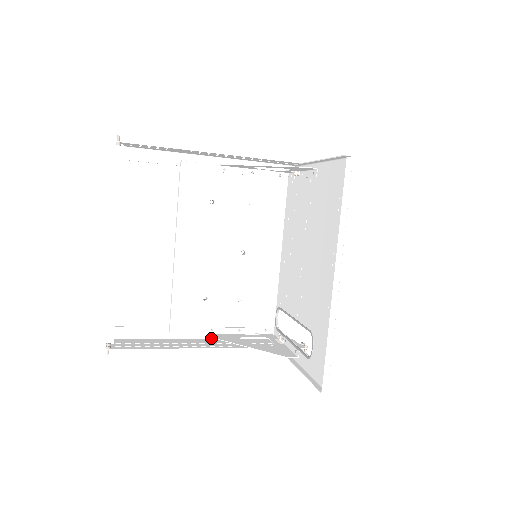
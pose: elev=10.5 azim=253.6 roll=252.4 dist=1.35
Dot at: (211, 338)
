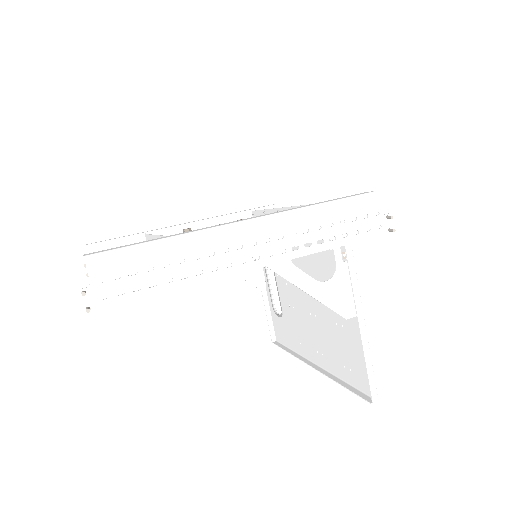
Dot at: occluded
